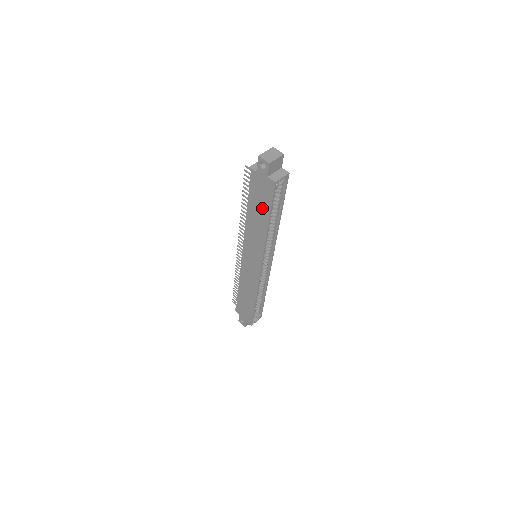
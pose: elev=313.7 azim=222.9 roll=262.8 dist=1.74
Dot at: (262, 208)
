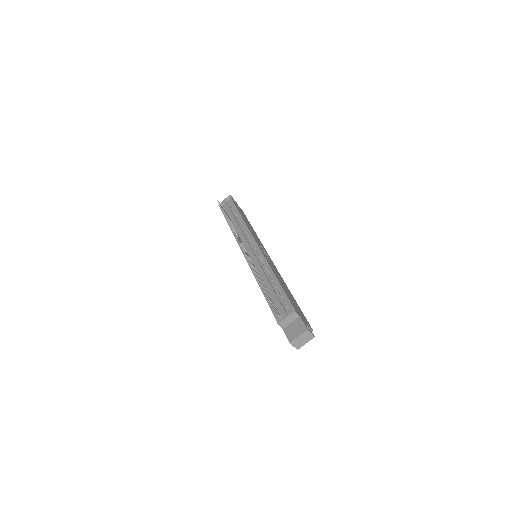
Dot at: occluded
